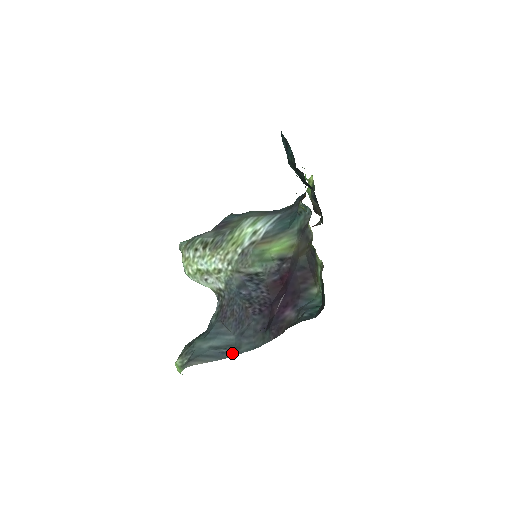
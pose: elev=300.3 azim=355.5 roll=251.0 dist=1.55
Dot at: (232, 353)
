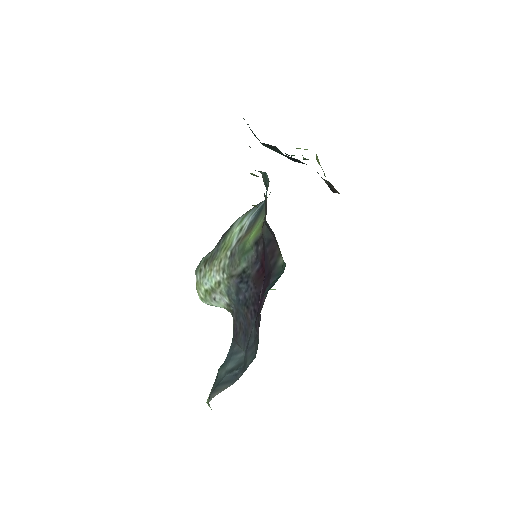
Dot at: (241, 372)
